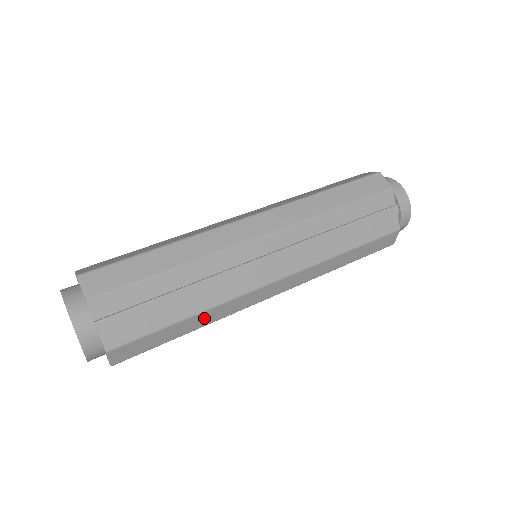
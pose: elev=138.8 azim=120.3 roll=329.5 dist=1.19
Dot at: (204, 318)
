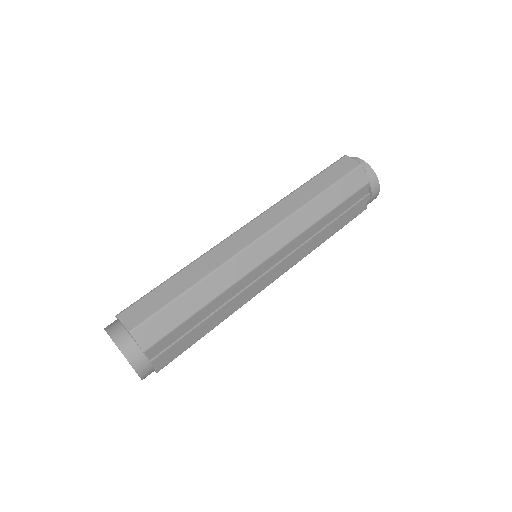
Dot at: occluded
